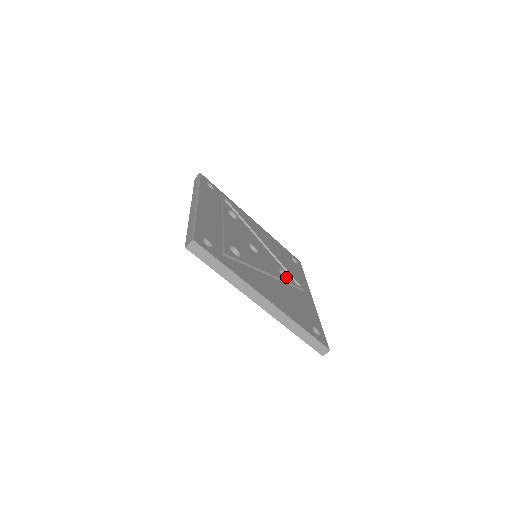
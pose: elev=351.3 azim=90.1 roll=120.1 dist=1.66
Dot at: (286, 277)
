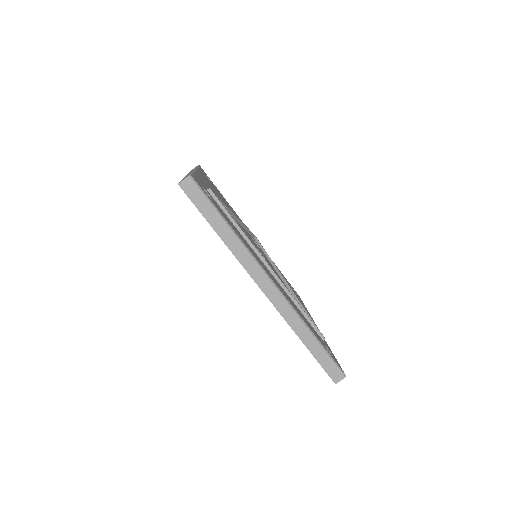
Dot at: occluded
